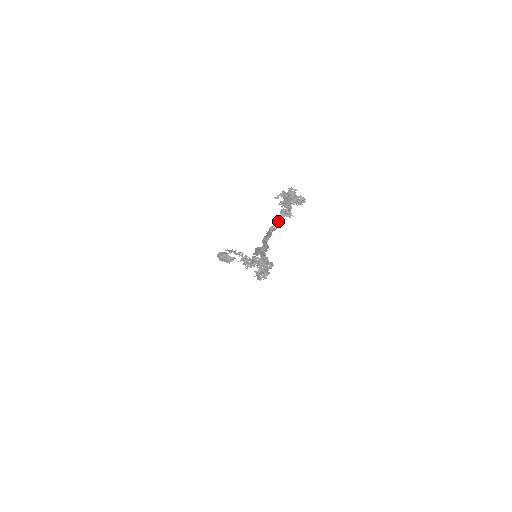
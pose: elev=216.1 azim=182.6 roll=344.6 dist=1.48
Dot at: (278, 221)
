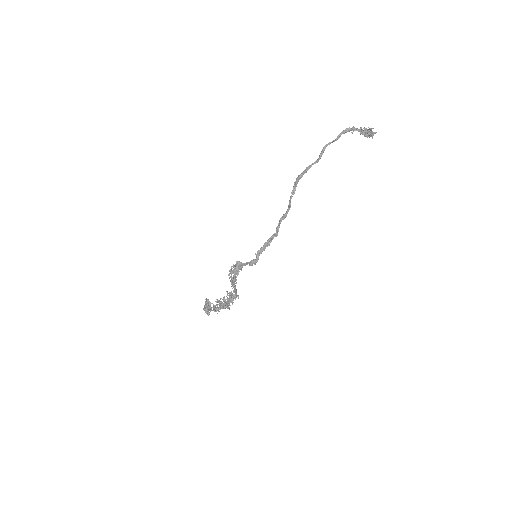
Dot at: occluded
